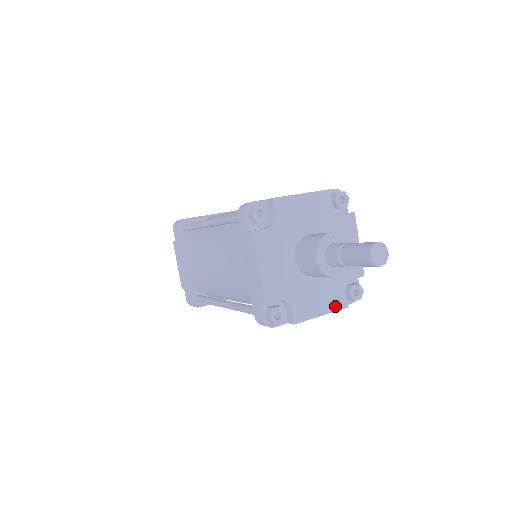
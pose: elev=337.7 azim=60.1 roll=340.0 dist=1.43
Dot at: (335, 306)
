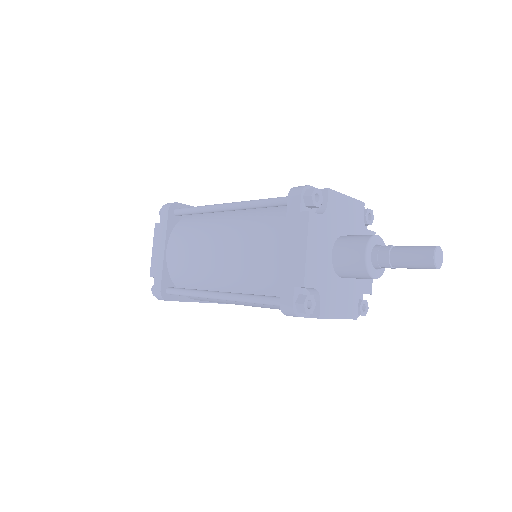
Dot at: (349, 314)
